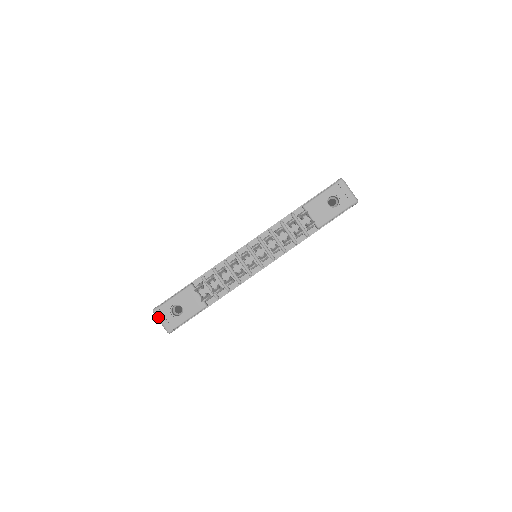
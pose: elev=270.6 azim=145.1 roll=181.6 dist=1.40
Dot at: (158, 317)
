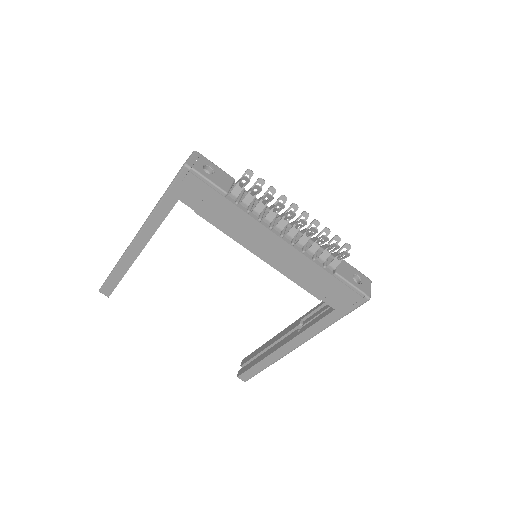
Dot at: (193, 154)
